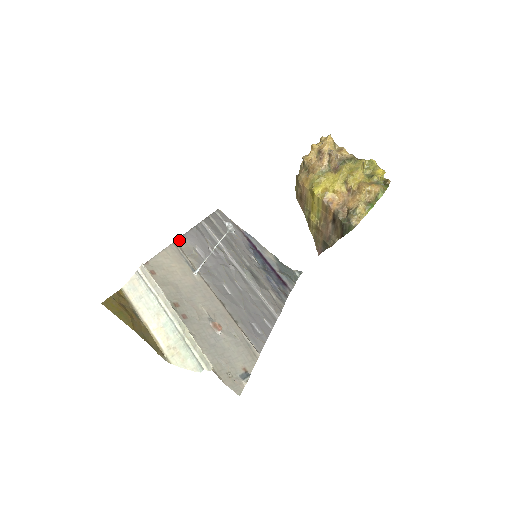
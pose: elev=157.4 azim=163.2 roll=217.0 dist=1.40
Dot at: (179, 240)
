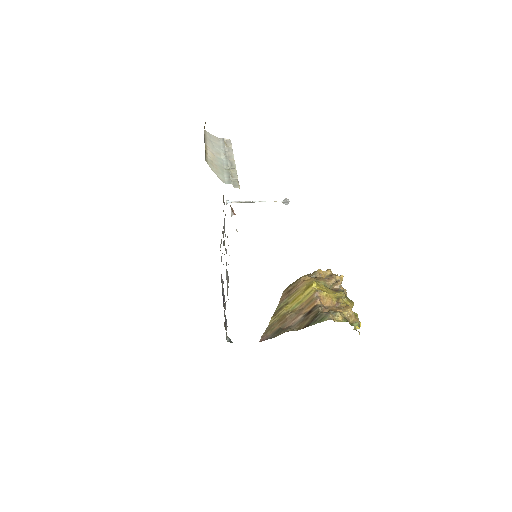
Dot at: occluded
